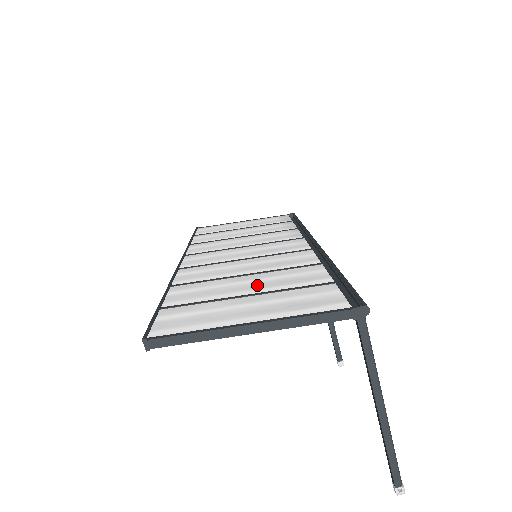
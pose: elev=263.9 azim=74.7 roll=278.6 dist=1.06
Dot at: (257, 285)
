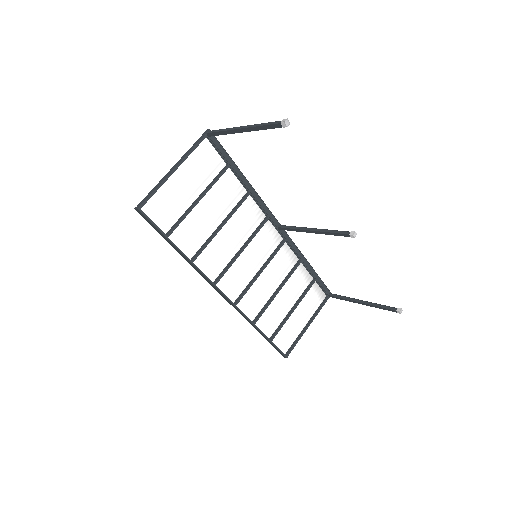
Dot at: (209, 206)
